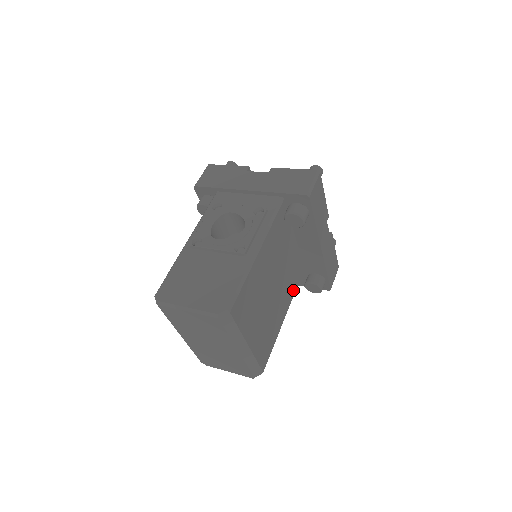
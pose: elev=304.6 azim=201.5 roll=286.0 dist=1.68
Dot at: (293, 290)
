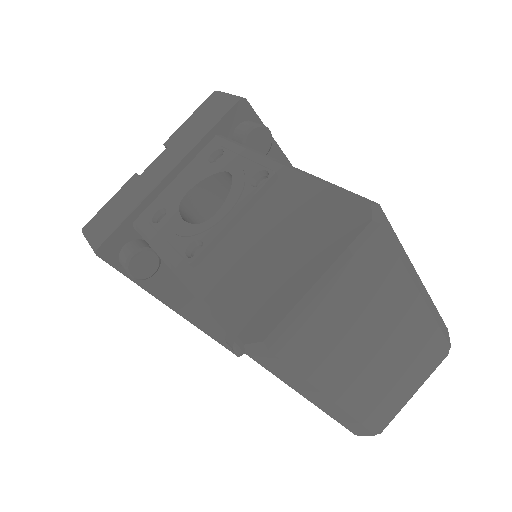
Dot at: occluded
